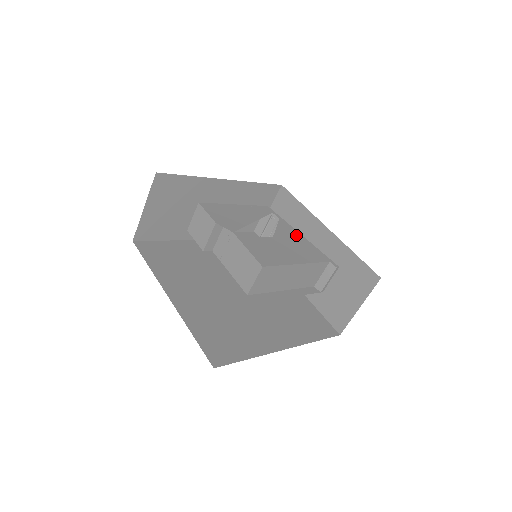
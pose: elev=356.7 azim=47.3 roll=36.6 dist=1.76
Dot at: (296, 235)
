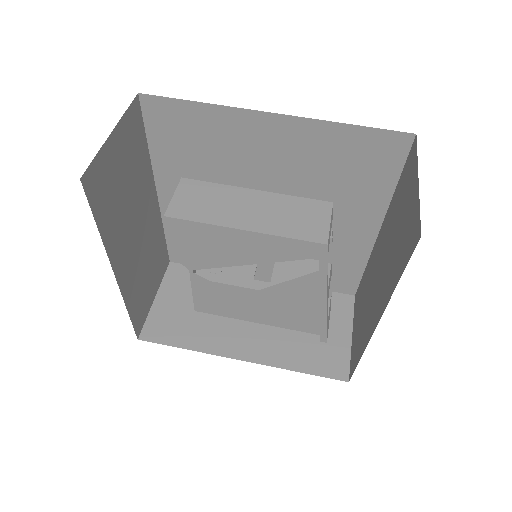
Dot at: (313, 299)
